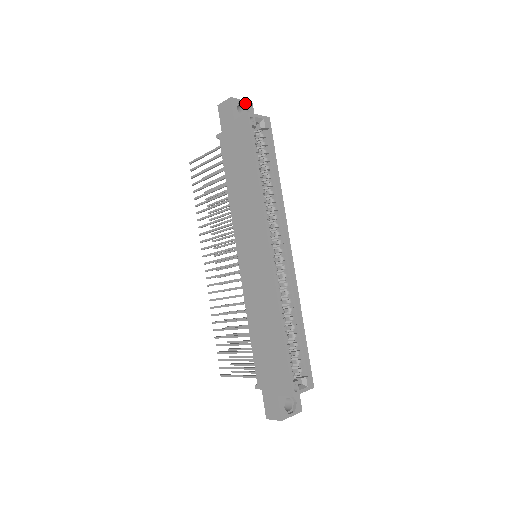
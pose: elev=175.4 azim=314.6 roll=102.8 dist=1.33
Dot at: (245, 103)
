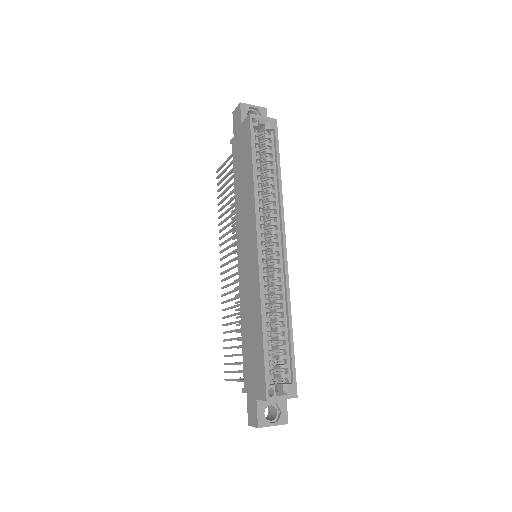
Dot at: (257, 108)
